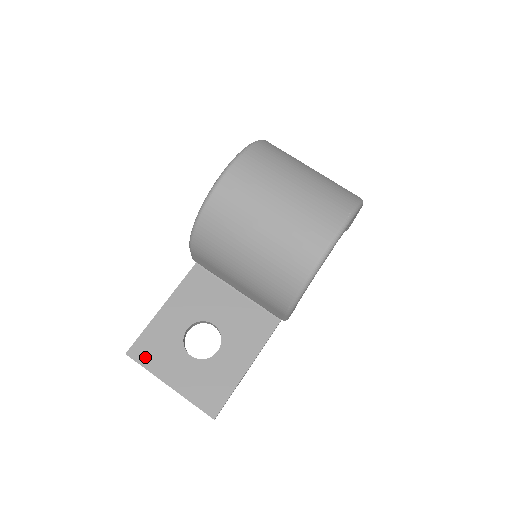
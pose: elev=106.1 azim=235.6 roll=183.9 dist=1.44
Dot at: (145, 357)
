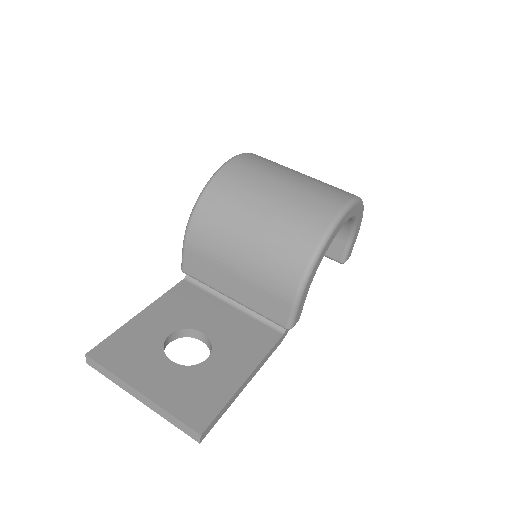
Dot at: (111, 359)
